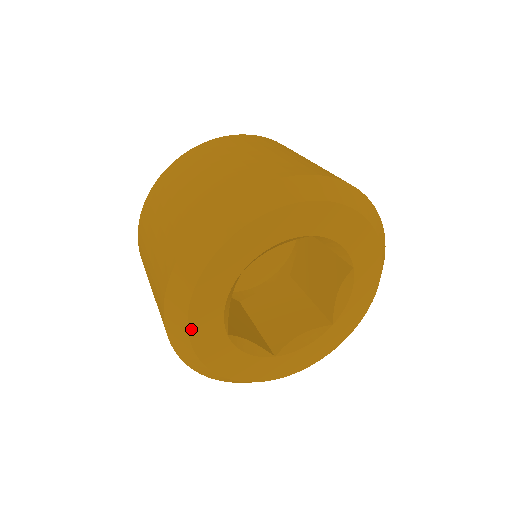
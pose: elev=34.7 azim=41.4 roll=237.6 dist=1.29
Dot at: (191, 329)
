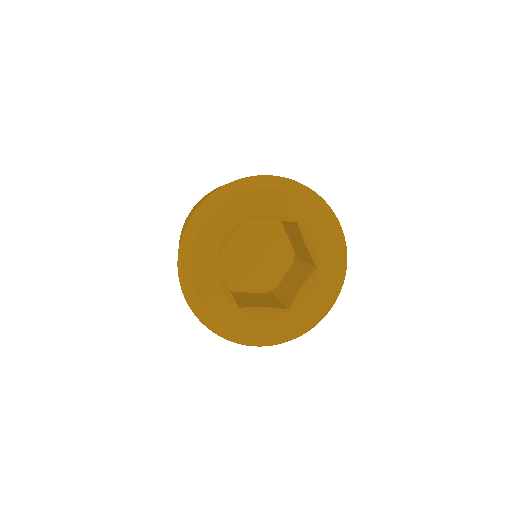
Dot at: (211, 314)
